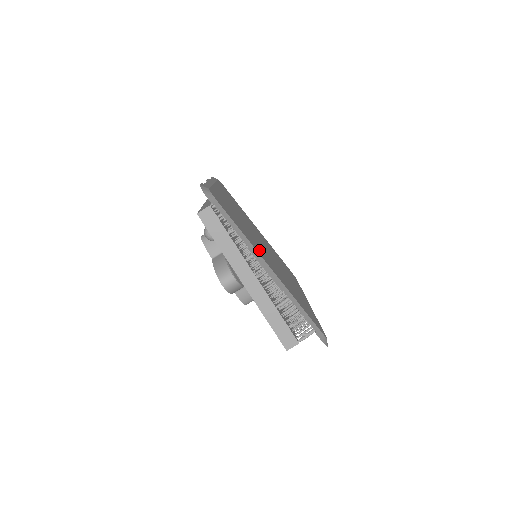
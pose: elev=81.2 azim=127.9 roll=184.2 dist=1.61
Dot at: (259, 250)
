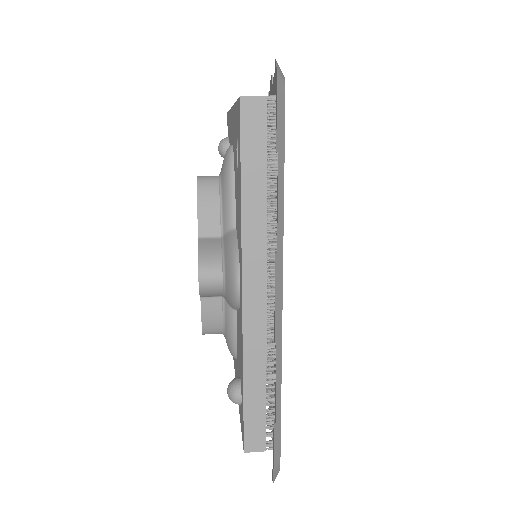
Dot at: occluded
